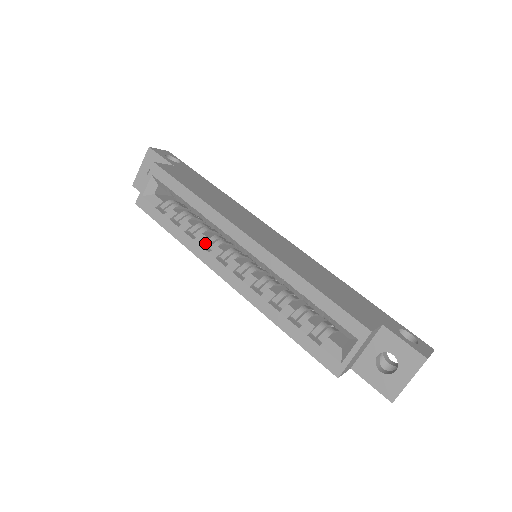
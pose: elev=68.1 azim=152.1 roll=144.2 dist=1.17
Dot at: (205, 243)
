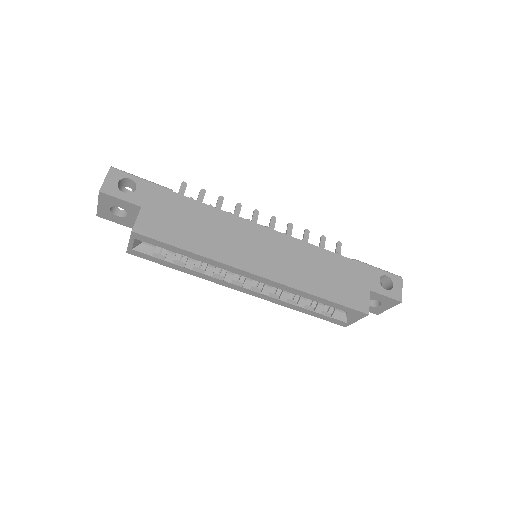
Dot at: (215, 273)
